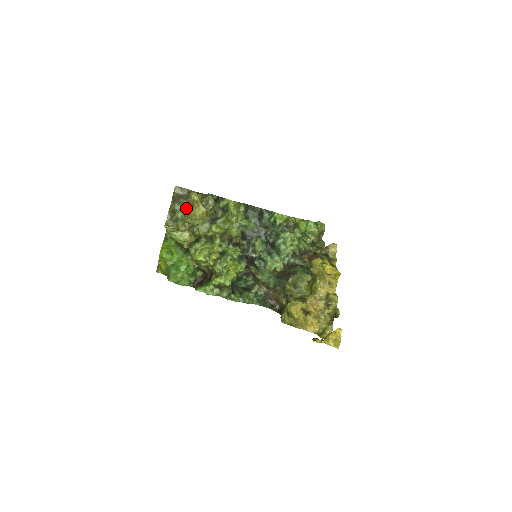
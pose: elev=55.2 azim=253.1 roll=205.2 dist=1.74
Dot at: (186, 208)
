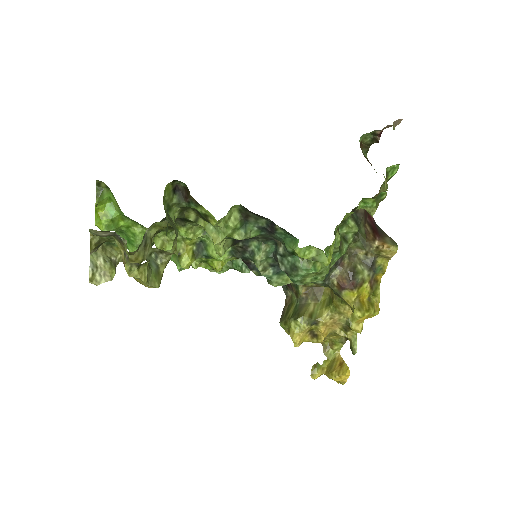
Dot at: (123, 238)
